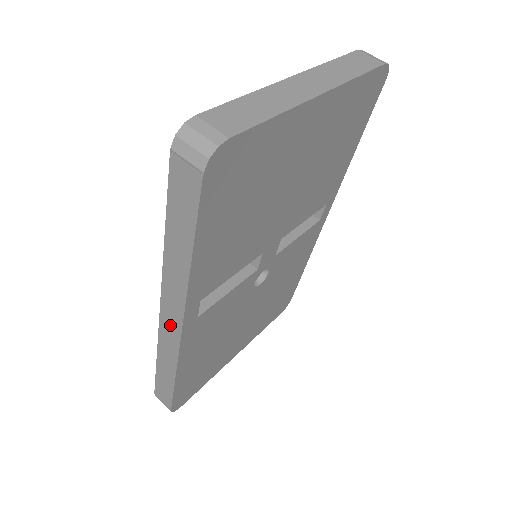
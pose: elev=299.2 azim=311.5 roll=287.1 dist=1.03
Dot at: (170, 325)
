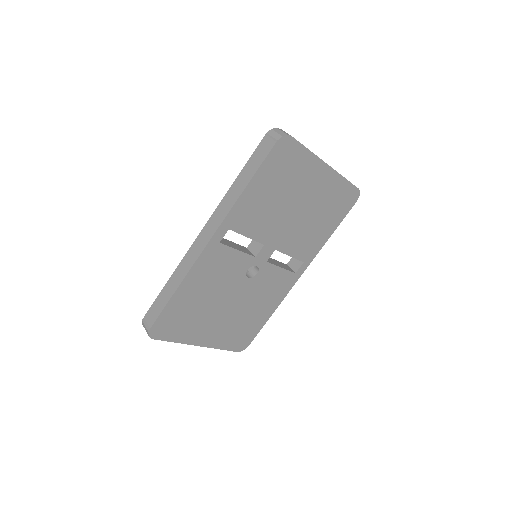
Dot at: (203, 239)
